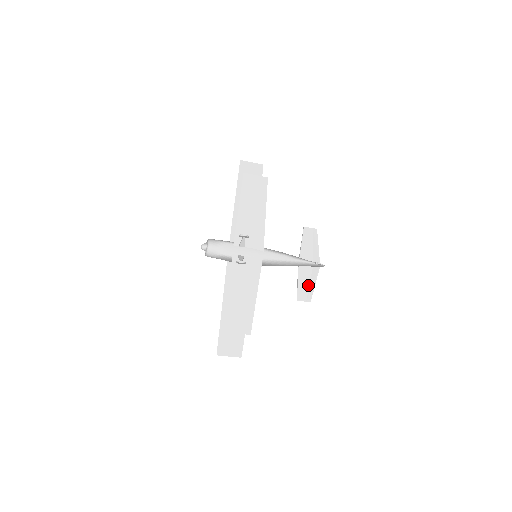
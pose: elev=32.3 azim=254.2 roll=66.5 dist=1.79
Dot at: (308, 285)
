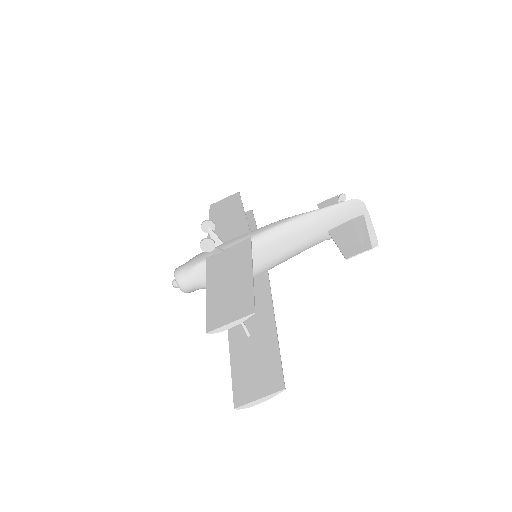
Dot at: (355, 237)
